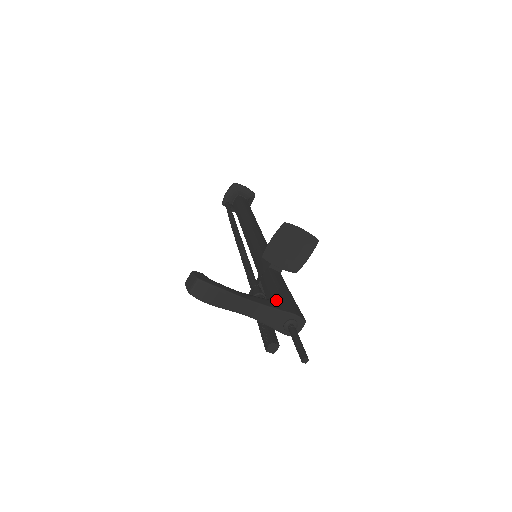
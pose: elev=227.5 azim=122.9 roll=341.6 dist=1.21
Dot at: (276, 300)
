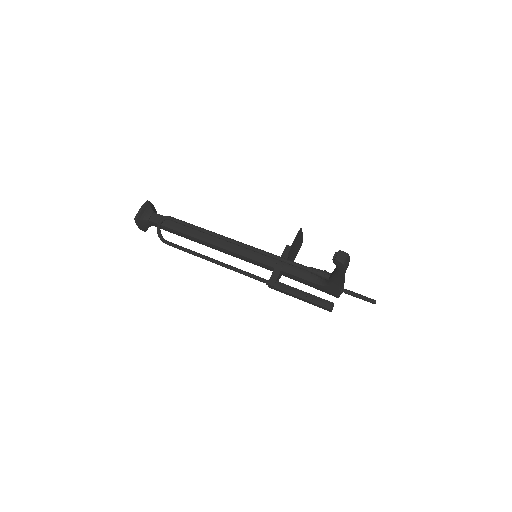
Dot at: occluded
